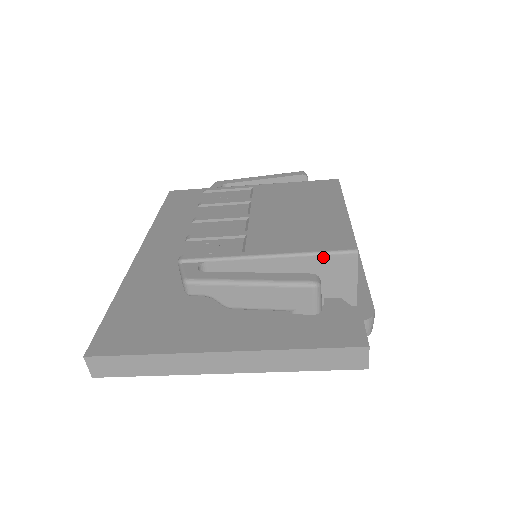
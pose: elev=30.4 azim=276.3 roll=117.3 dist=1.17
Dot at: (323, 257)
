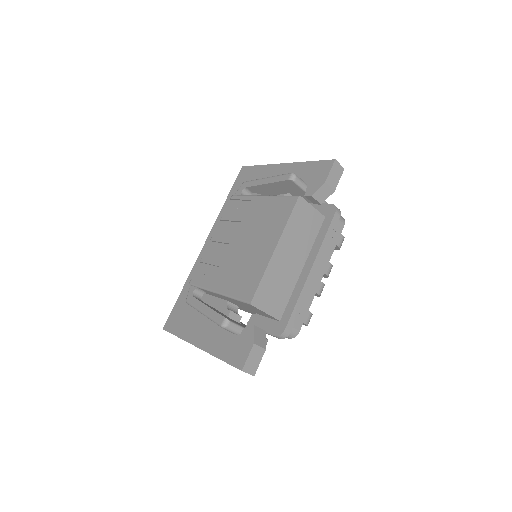
Dot at: (239, 301)
